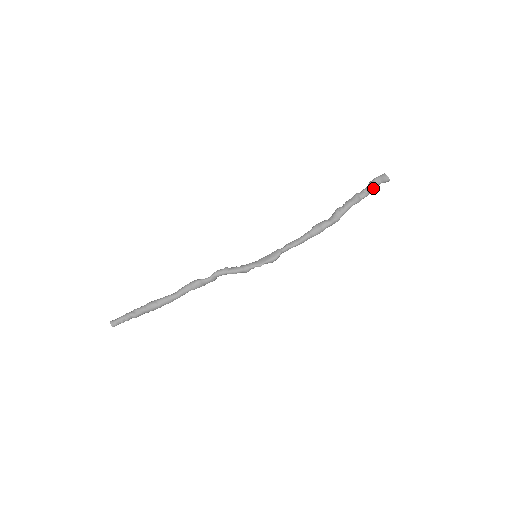
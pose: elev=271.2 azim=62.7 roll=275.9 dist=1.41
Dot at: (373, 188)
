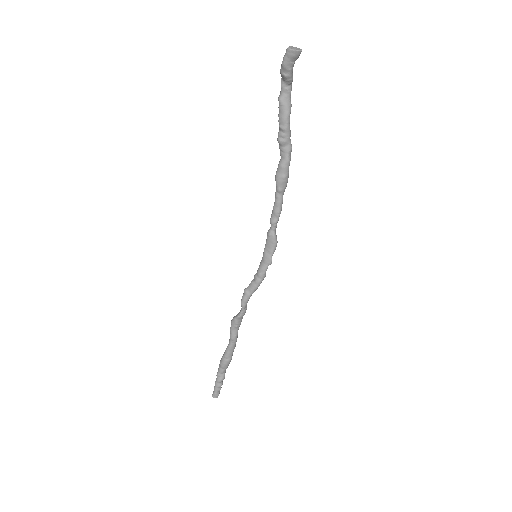
Dot at: (291, 76)
